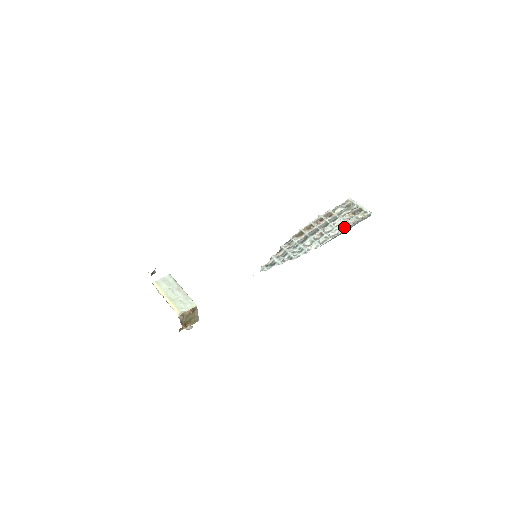
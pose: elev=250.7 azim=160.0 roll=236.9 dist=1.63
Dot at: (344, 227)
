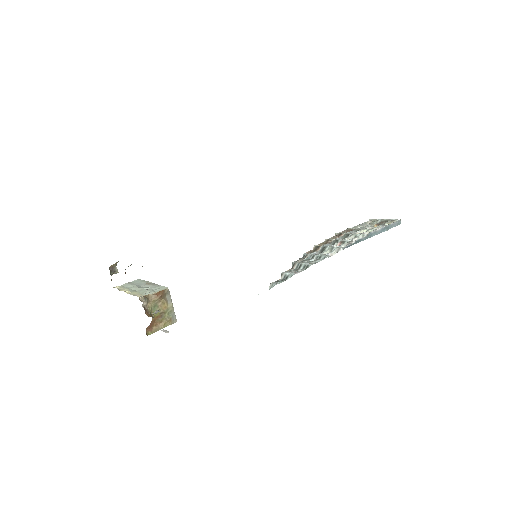
Dot at: occluded
